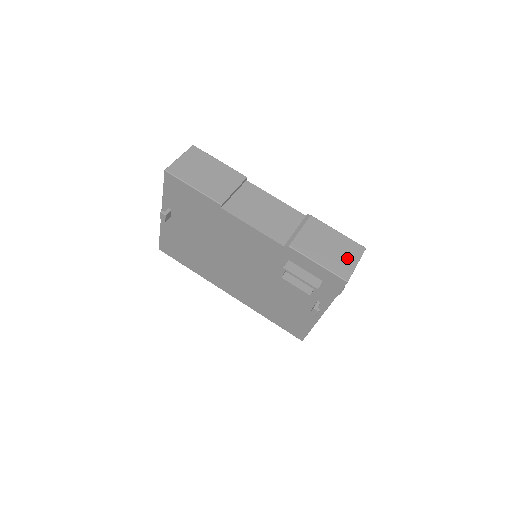
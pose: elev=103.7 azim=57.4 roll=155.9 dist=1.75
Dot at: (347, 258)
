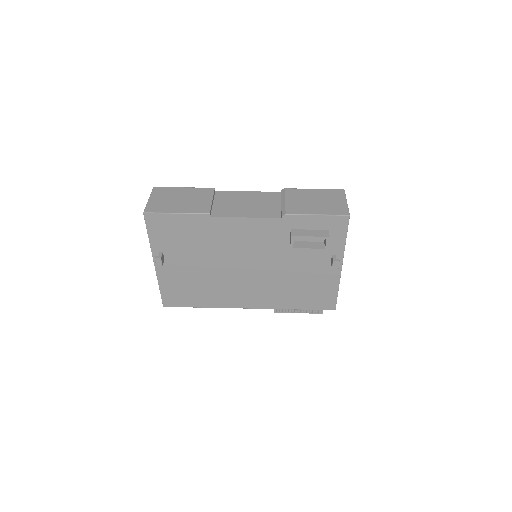
Dot at: (336, 201)
